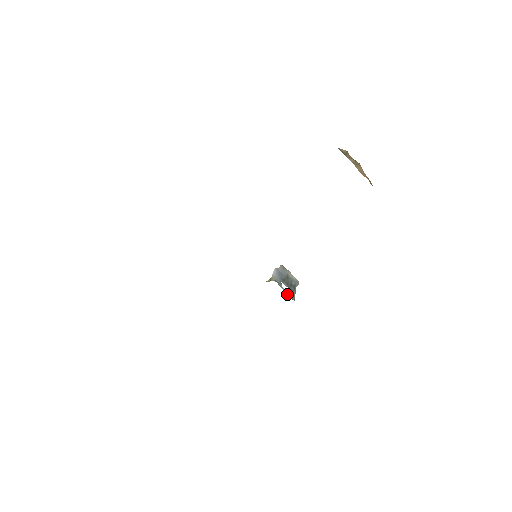
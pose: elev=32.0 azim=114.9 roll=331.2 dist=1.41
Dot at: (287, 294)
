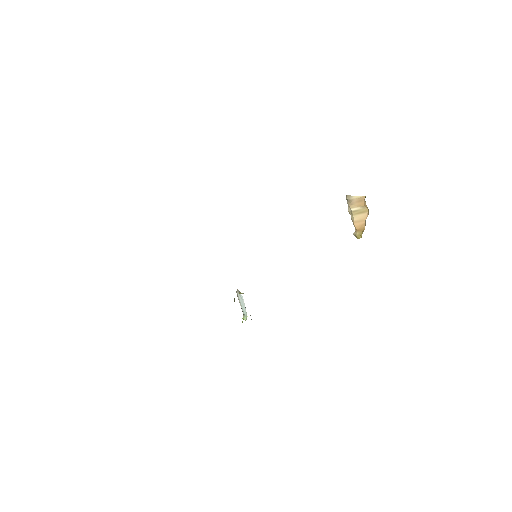
Dot at: occluded
